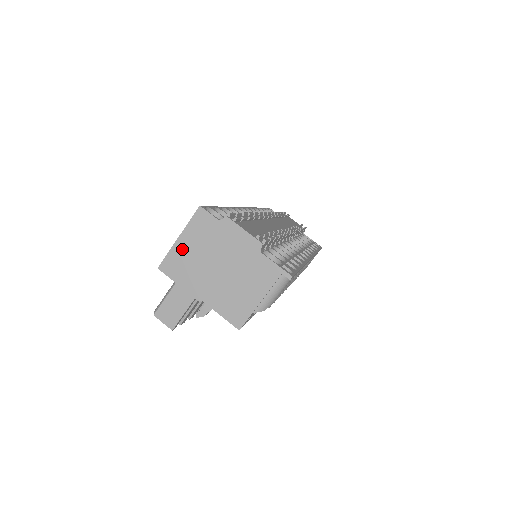
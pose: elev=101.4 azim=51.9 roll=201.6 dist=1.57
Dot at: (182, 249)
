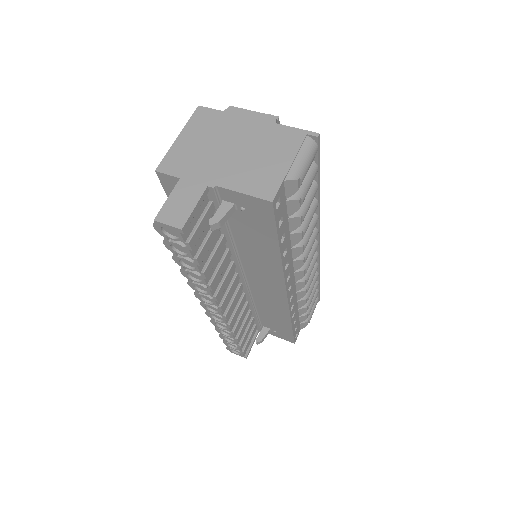
Dot at: (184, 145)
